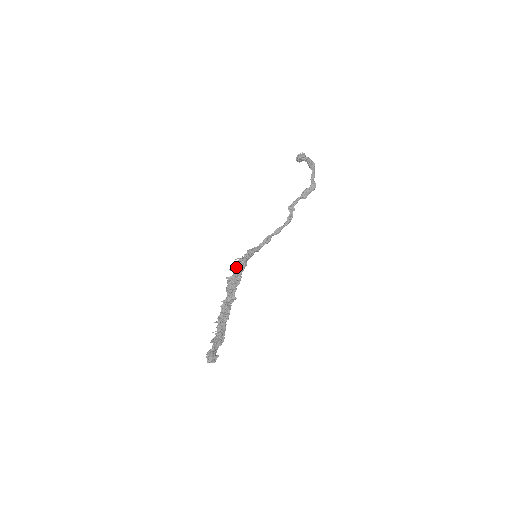
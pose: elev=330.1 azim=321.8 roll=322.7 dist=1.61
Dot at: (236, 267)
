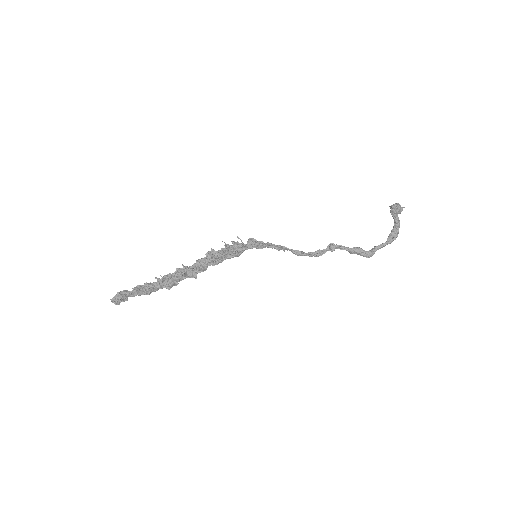
Dot at: (230, 249)
